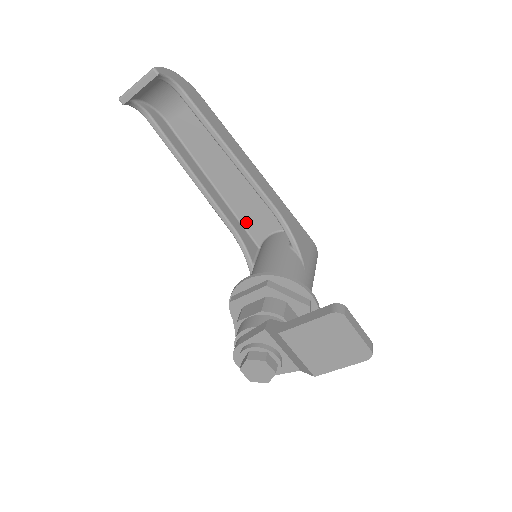
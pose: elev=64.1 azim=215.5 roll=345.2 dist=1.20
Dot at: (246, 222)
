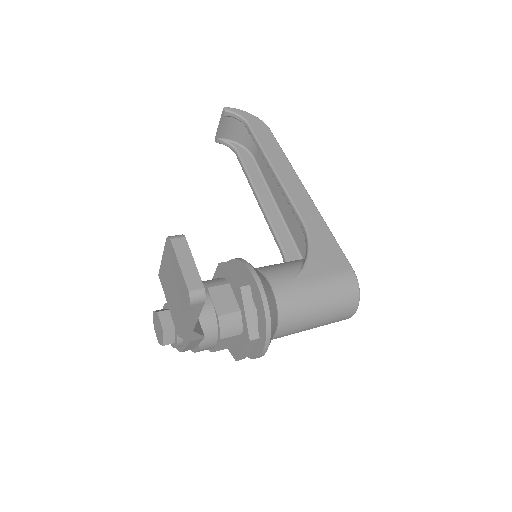
Dot at: (301, 248)
